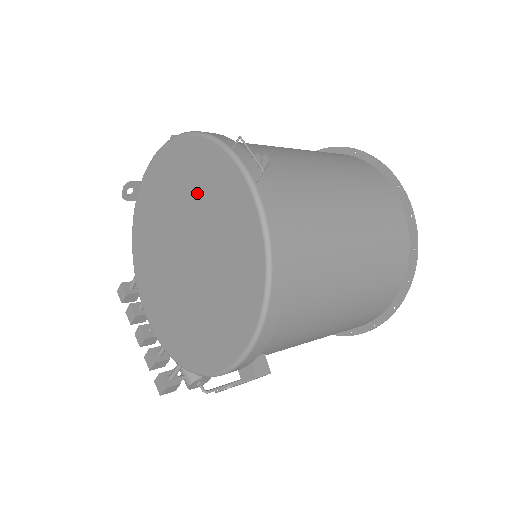
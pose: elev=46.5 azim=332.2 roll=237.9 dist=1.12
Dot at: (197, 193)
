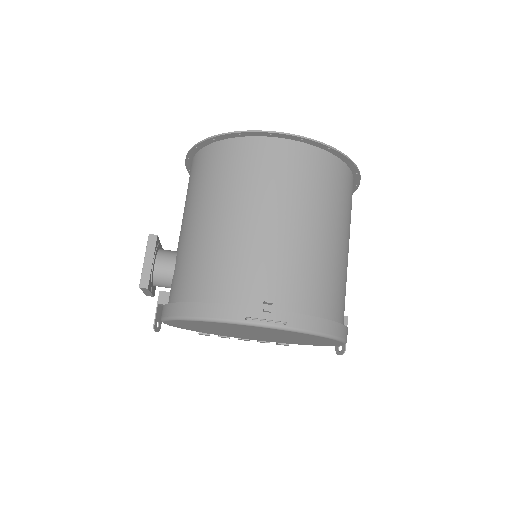
Dot at: occluded
